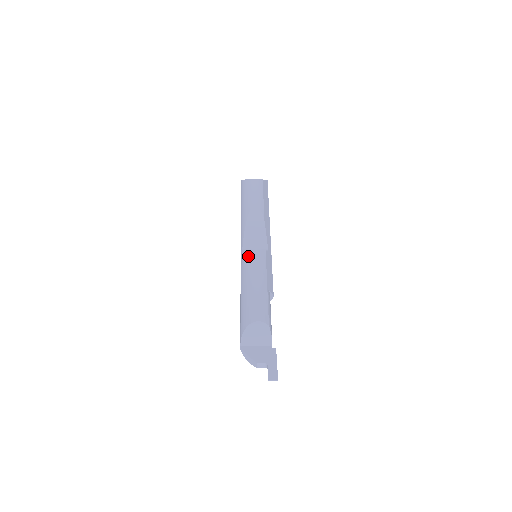
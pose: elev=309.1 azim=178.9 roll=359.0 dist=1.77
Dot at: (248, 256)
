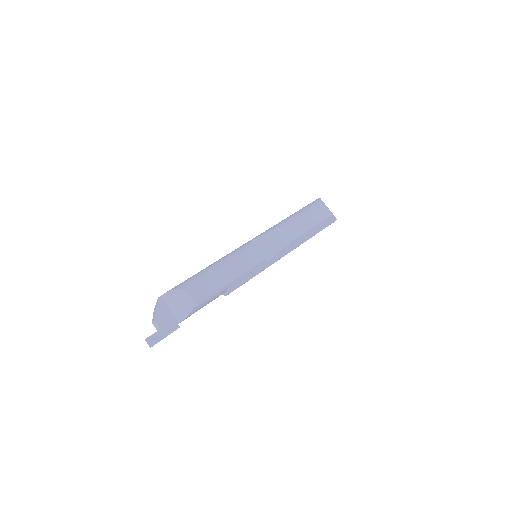
Dot at: (248, 248)
